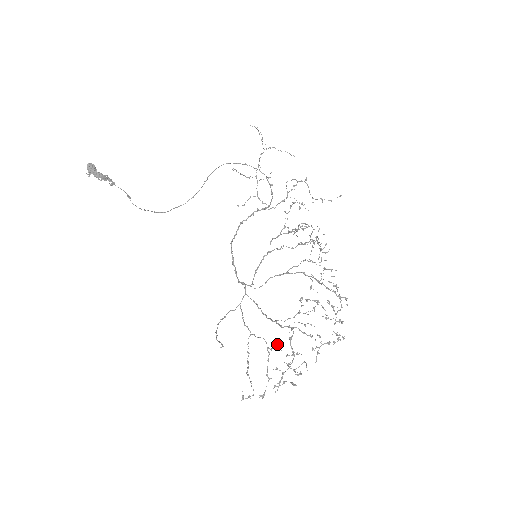
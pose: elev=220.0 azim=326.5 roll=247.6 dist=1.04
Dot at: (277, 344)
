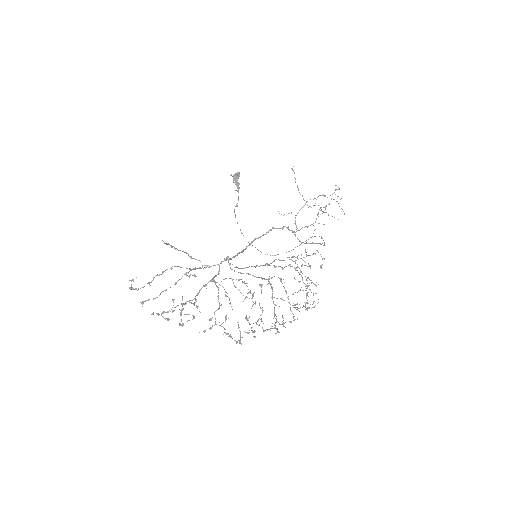
Dot at: (193, 275)
